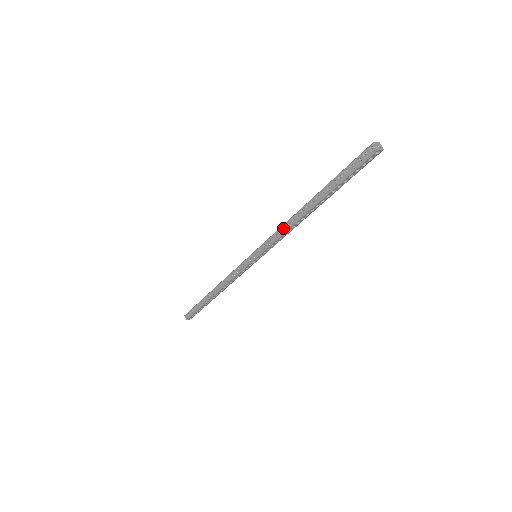
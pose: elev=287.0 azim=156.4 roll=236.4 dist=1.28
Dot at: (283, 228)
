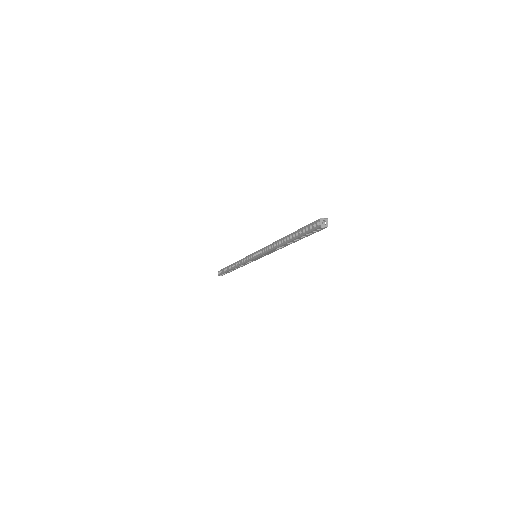
Dot at: (269, 247)
